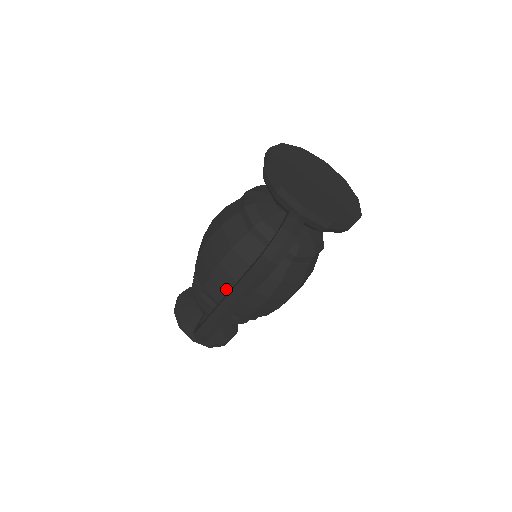
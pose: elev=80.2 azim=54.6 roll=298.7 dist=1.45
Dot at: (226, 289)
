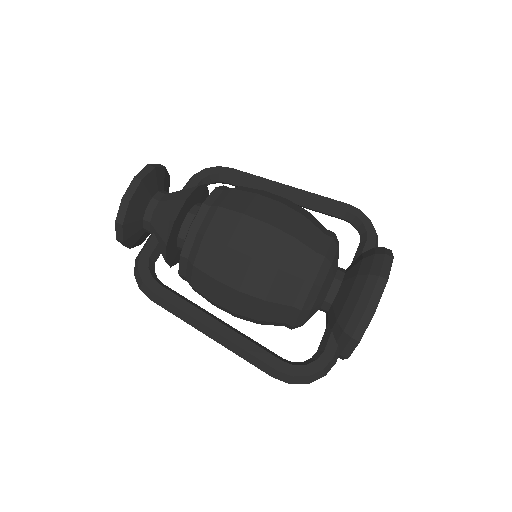
Dot at: (216, 297)
